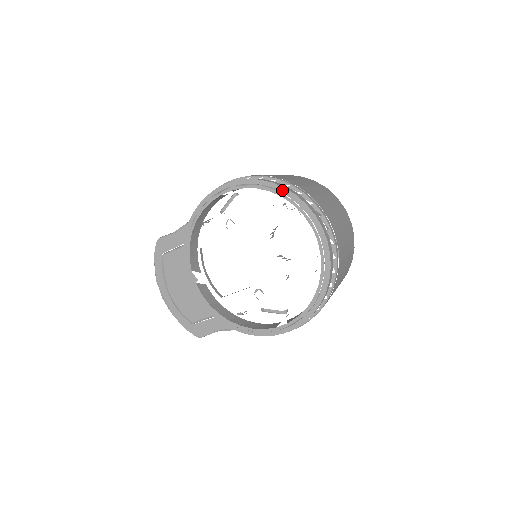
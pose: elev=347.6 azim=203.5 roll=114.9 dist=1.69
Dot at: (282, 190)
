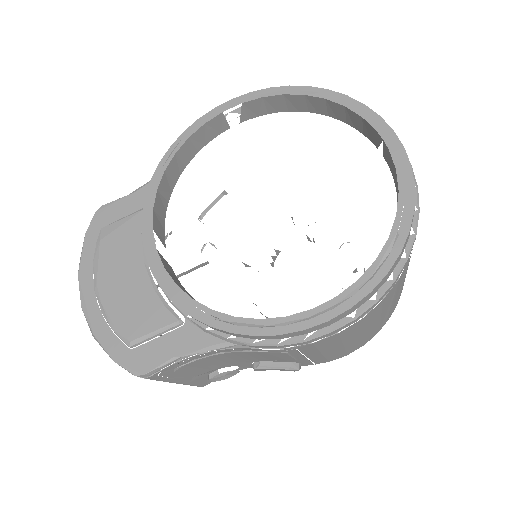
Dot at: (323, 92)
